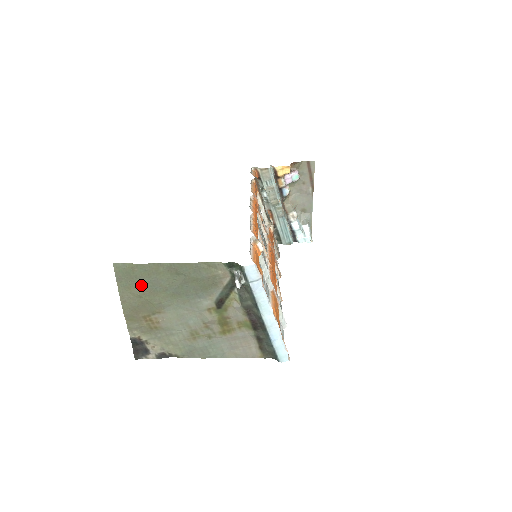
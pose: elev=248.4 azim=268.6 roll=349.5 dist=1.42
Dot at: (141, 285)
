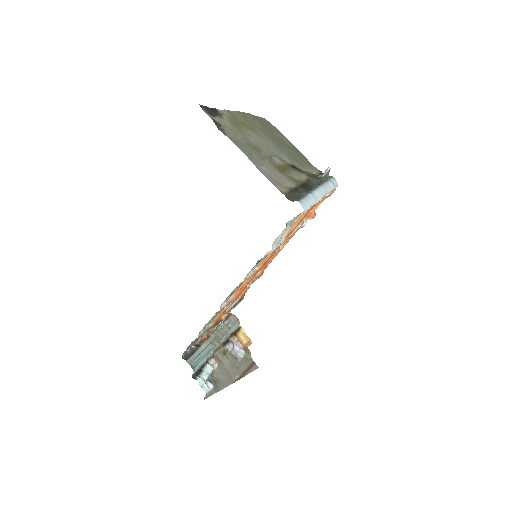
Dot at: (266, 127)
